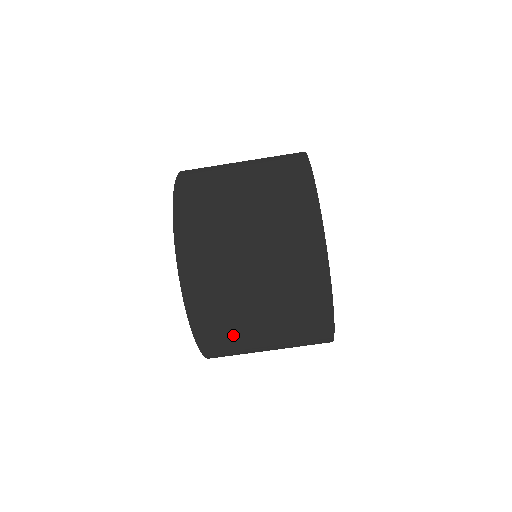
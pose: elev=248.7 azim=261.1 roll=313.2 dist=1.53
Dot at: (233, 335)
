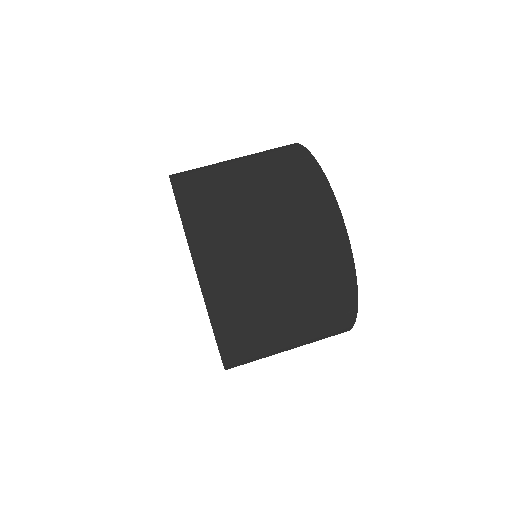
Dot at: (247, 290)
